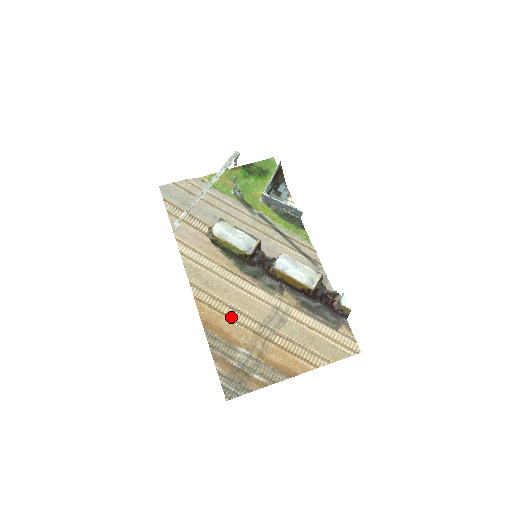
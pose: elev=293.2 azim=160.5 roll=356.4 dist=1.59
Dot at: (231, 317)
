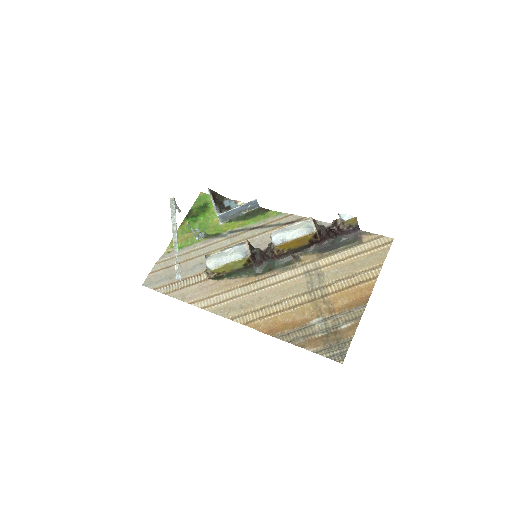
Dot at: (283, 309)
